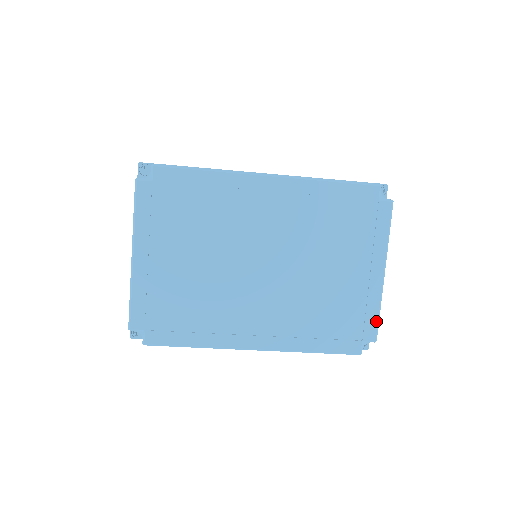
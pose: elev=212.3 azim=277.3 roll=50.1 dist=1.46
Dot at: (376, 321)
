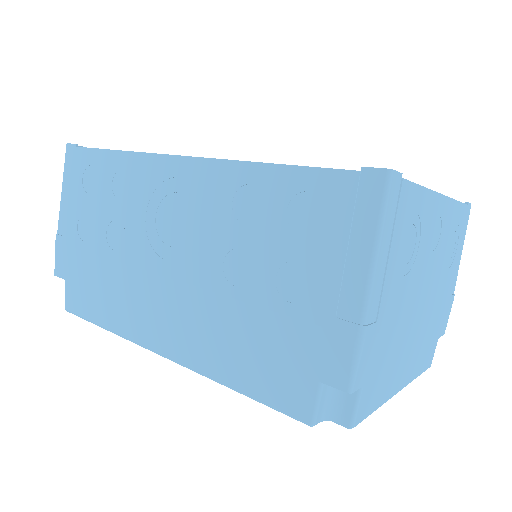
Dot at: occluded
